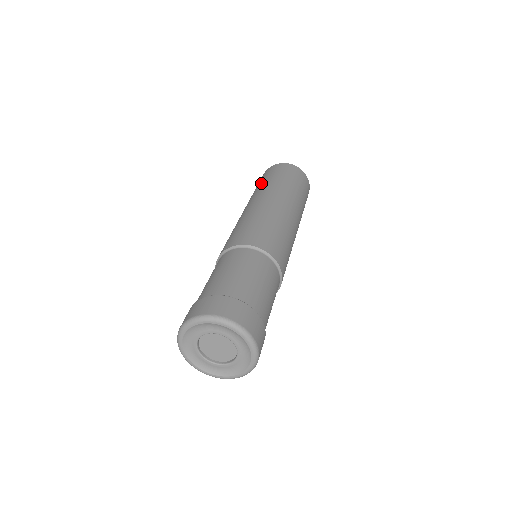
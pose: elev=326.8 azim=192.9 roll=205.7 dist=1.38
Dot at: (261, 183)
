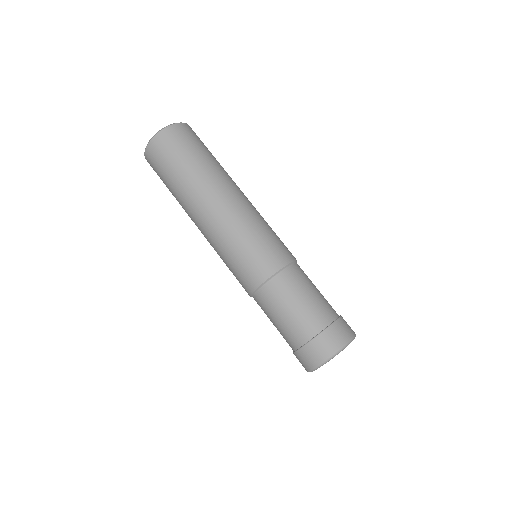
Dot at: (170, 188)
